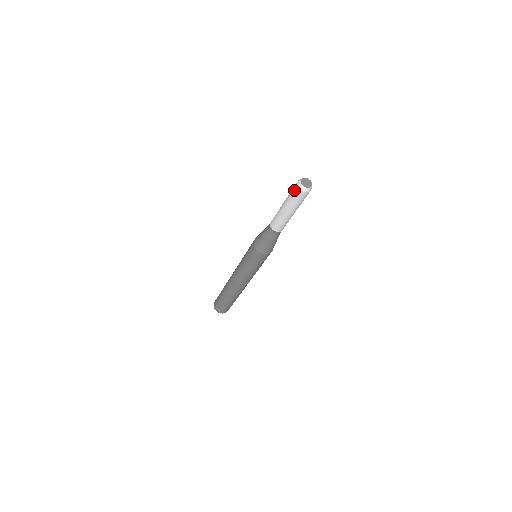
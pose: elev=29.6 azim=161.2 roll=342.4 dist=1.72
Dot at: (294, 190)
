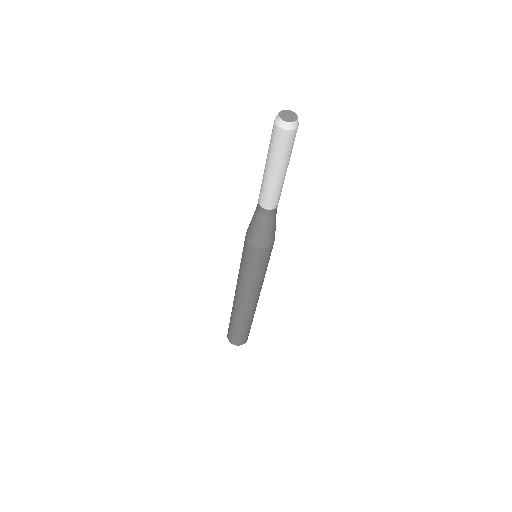
Dot at: occluded
